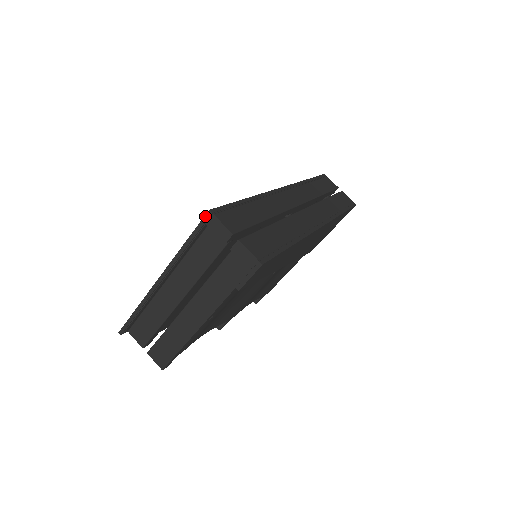
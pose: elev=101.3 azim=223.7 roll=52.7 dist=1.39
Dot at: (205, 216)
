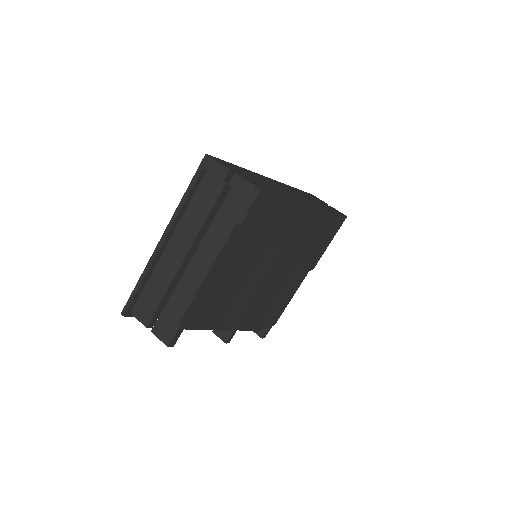
Dot at: (202, 161)
